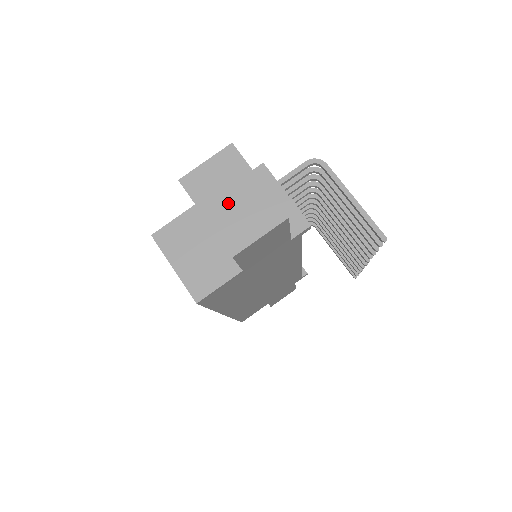
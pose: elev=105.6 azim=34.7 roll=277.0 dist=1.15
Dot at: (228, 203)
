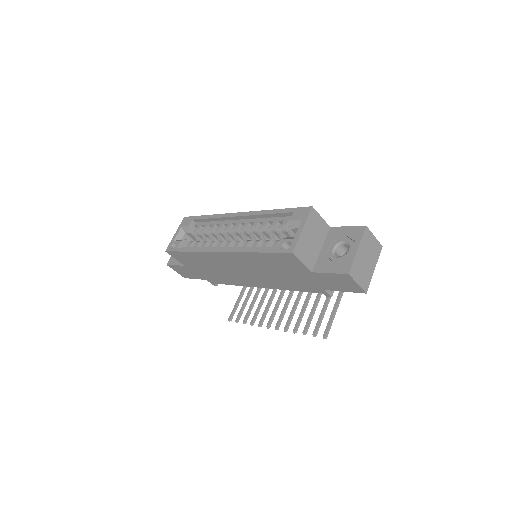
Dot at: (365, 258)
